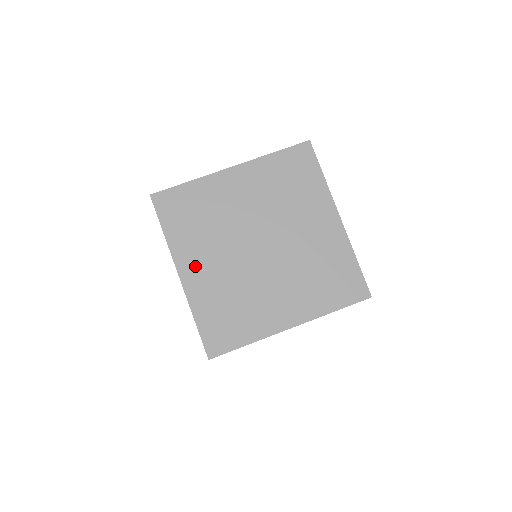
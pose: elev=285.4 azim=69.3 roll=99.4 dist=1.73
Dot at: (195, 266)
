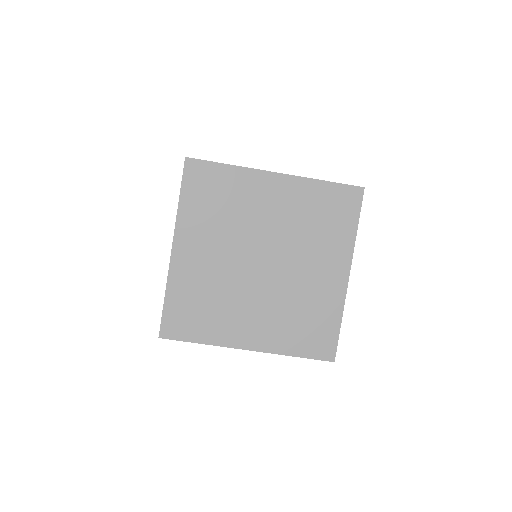
Dot at: occluded
